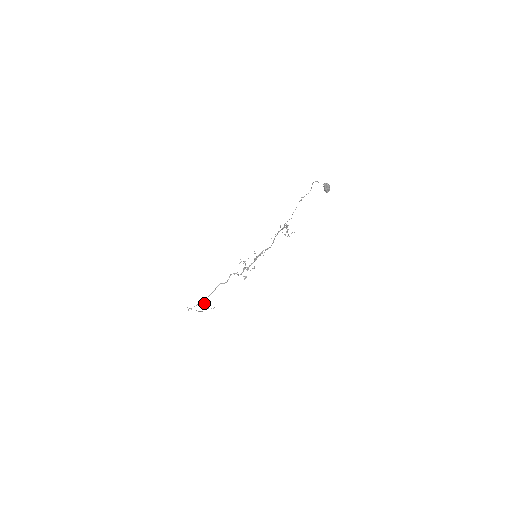
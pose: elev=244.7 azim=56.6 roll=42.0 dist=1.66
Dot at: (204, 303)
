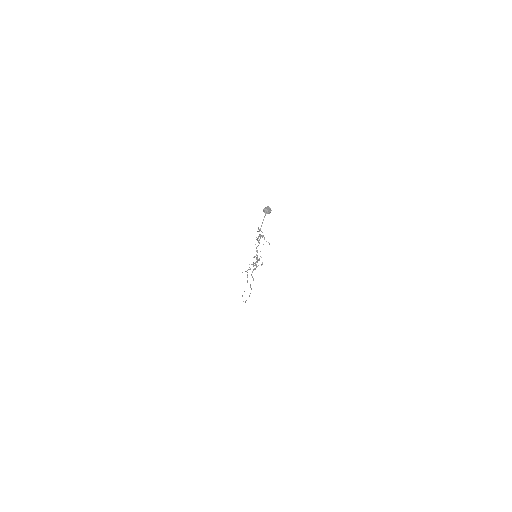
Dot at: occluded
